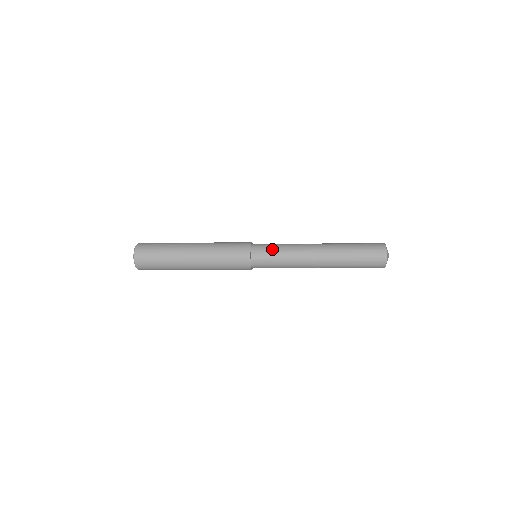
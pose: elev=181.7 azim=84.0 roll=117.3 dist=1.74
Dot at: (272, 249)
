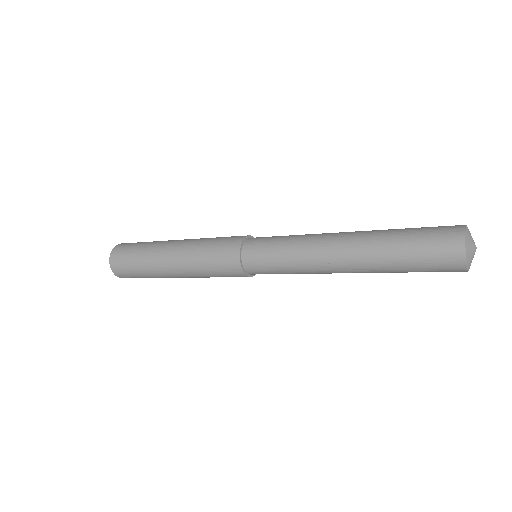
Dot at: (272, 241)
